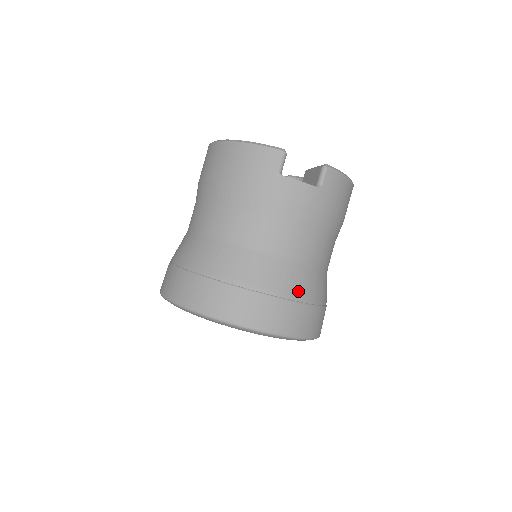
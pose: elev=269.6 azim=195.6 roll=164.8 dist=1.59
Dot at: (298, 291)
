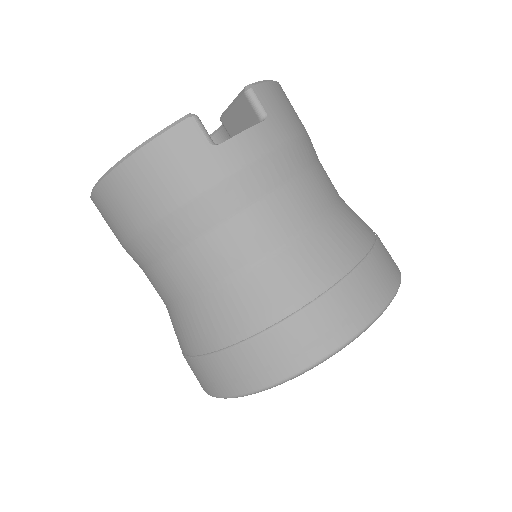
Dot at: (353, 247)
